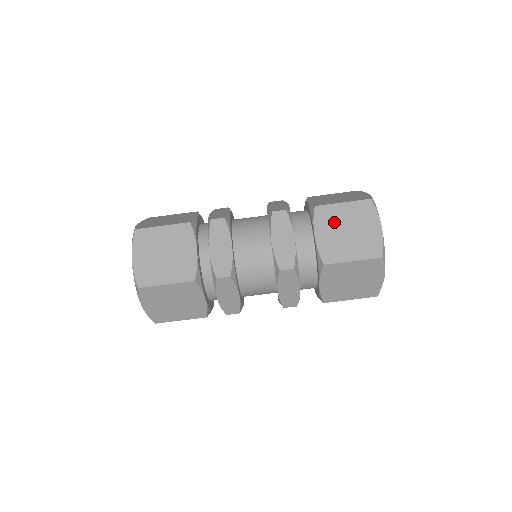
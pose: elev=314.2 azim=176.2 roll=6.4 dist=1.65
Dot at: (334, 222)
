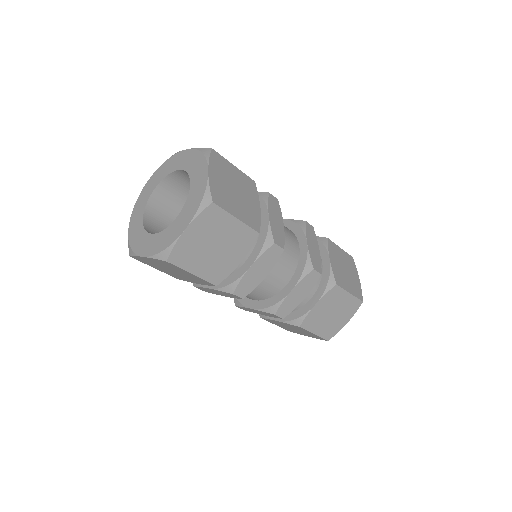
Dot at: (338, 258)
